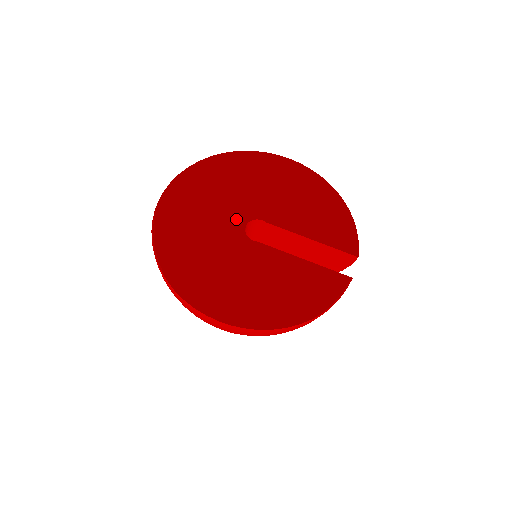
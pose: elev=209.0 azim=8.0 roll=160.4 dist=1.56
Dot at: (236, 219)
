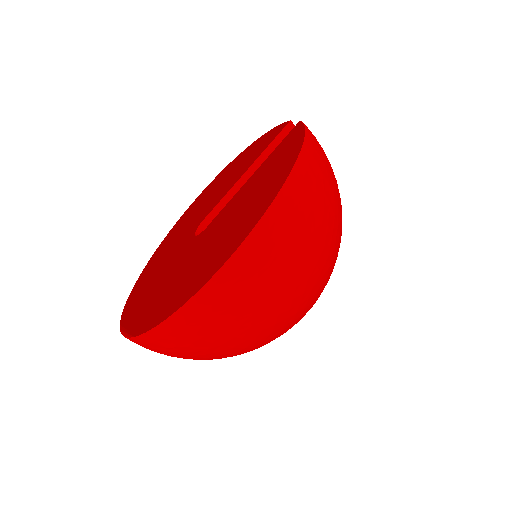
Dot at: occluded
